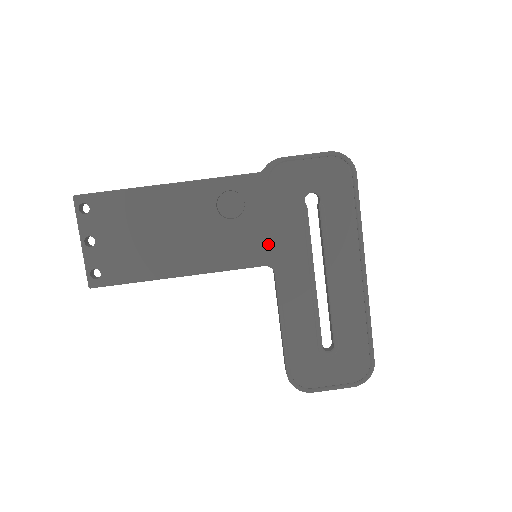
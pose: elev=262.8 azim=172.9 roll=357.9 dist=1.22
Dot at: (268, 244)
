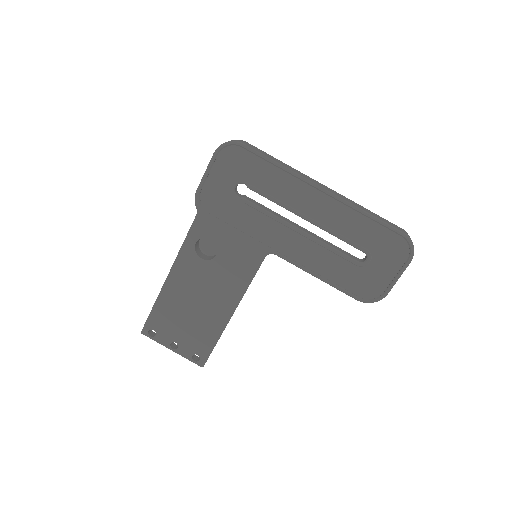
Dot at: (251, 244)
